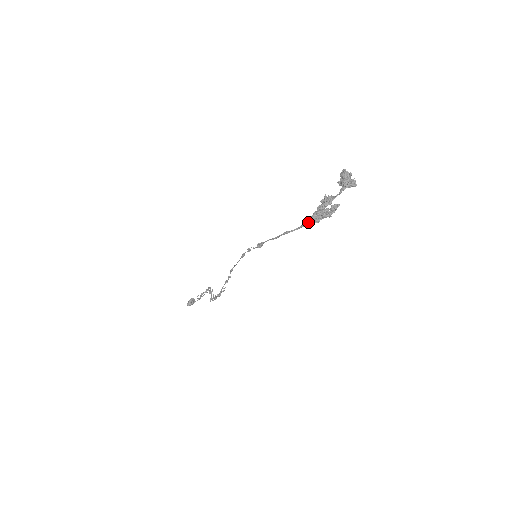
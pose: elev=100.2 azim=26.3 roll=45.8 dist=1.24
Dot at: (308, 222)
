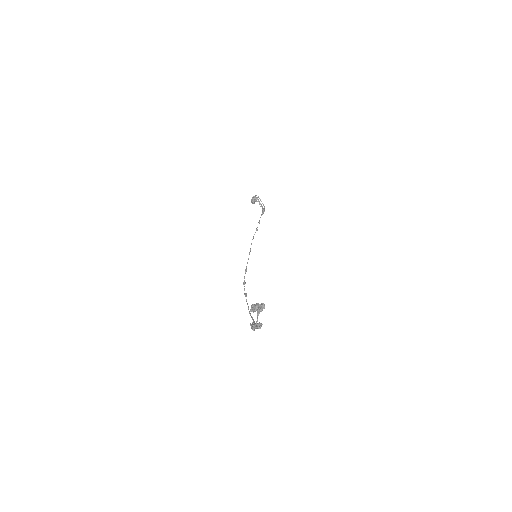
Dot at: occluded
